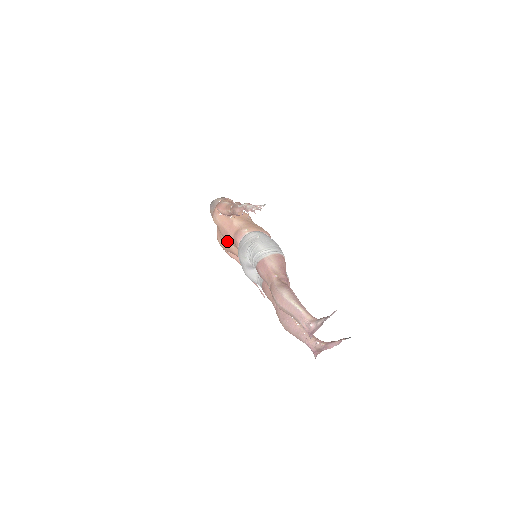
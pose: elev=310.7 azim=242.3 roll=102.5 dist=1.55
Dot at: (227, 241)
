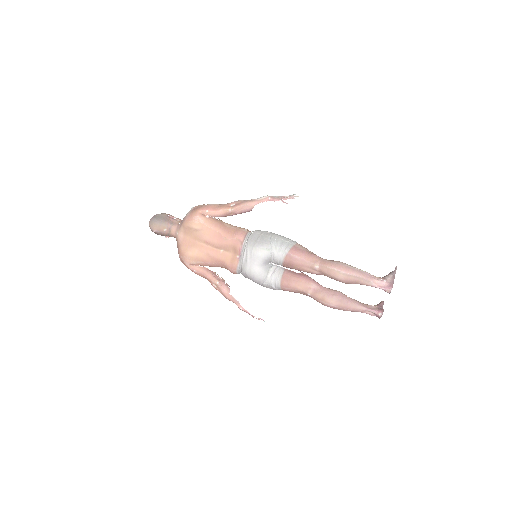
Dot at: (211, 247)
